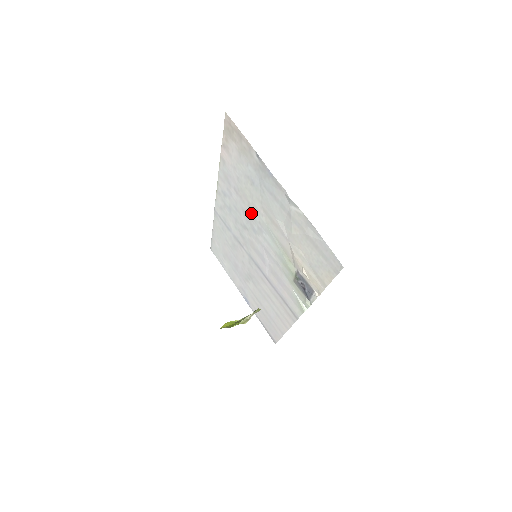
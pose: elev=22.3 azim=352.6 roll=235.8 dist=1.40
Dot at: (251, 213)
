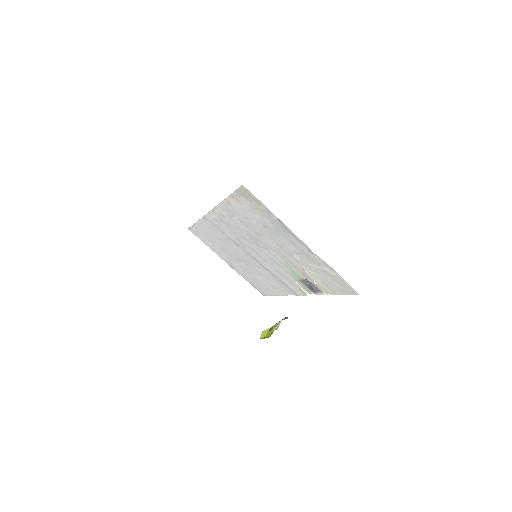
Dot at: (258, 237)
